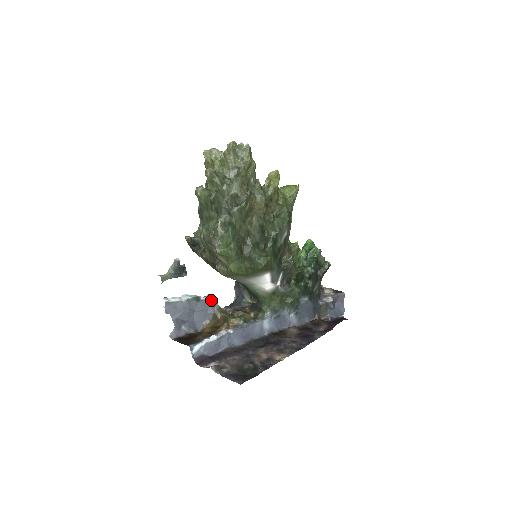
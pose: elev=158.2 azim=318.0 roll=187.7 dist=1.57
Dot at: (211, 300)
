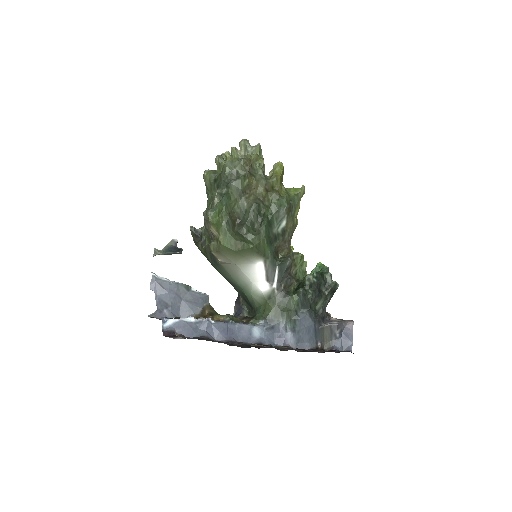
Dot at: (202, 295)
